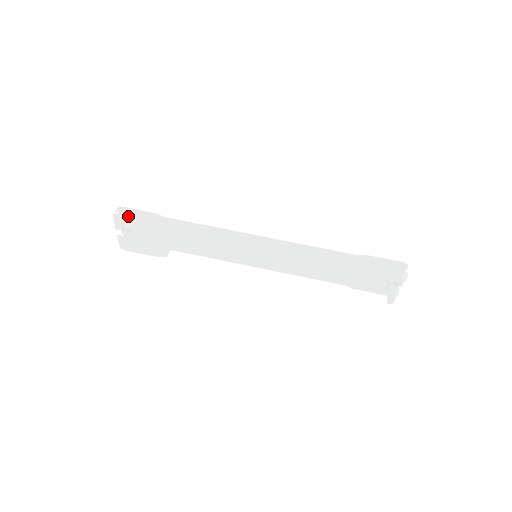
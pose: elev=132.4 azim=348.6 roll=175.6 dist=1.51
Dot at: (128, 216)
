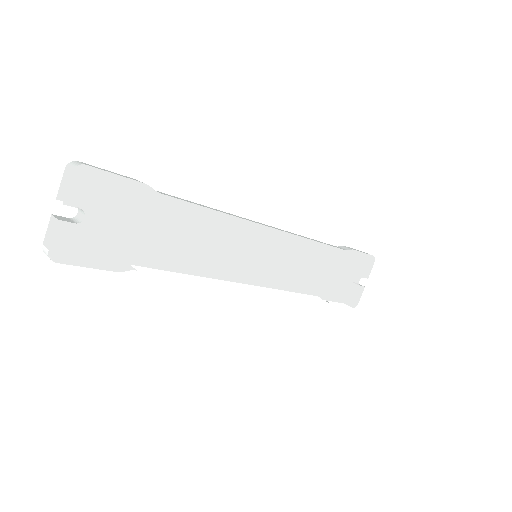
Dot at: (106, 171)
